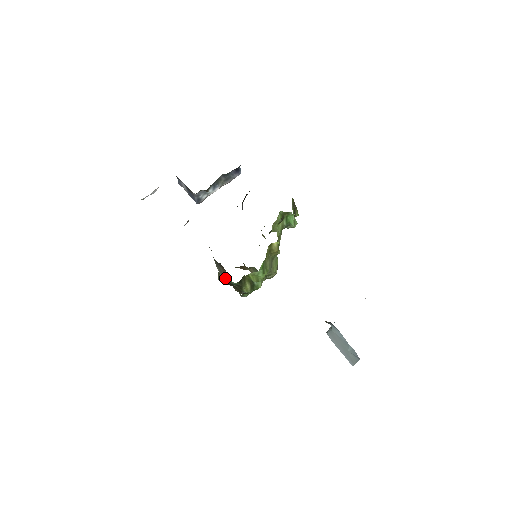
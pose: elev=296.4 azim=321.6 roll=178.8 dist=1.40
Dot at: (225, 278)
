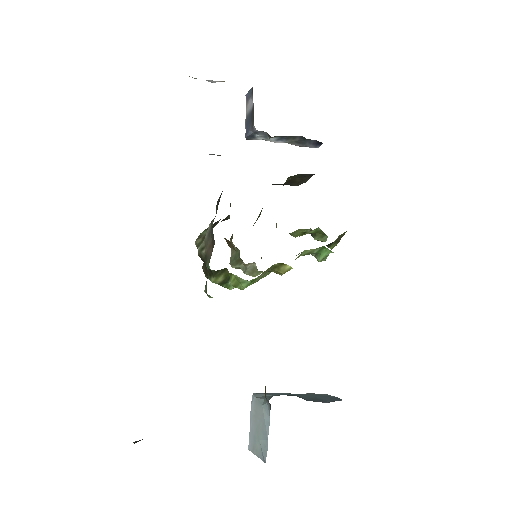
Dot at: (205, 253)
